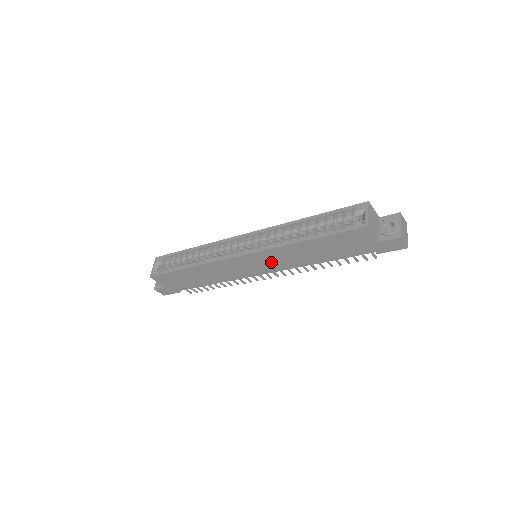
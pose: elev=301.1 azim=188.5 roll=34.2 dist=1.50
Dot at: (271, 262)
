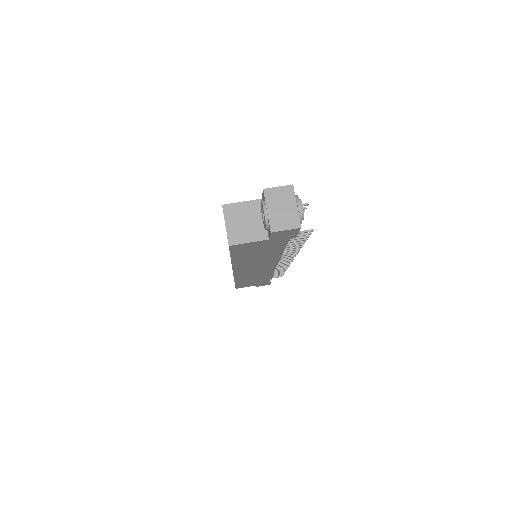
Dot at: (257, 267)
